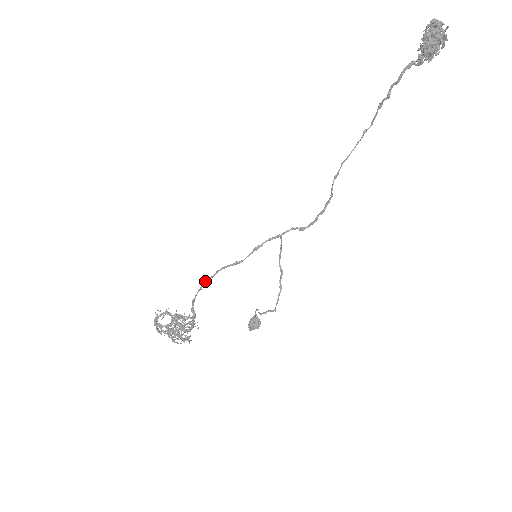
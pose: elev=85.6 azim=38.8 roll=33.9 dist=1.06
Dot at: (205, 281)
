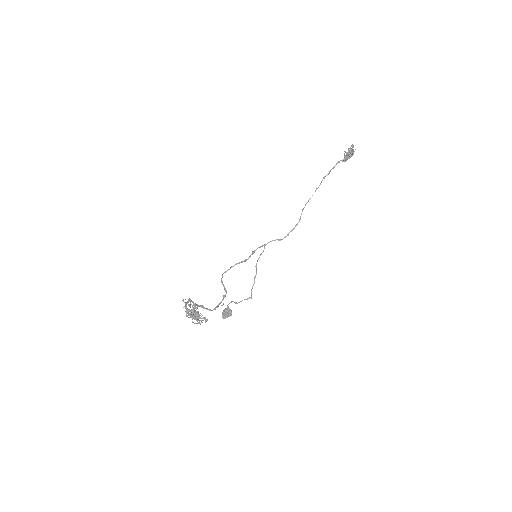
Dot at: occluded
